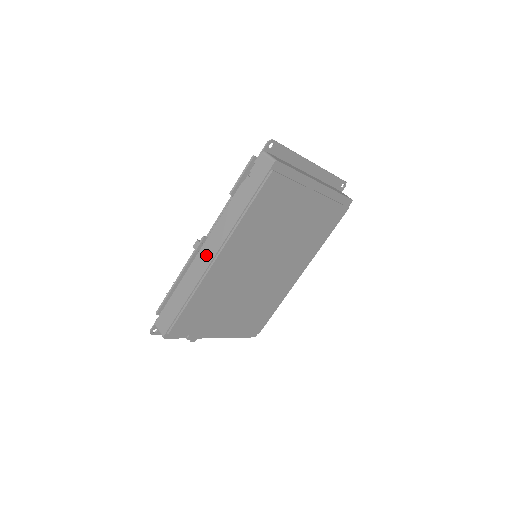
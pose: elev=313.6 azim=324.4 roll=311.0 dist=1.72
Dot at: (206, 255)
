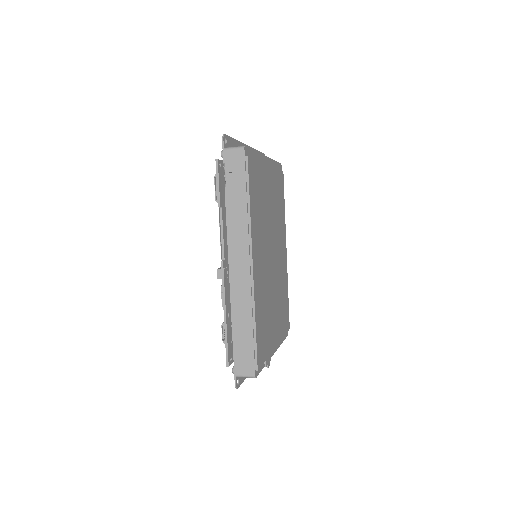
Dot at: (240, 272)
